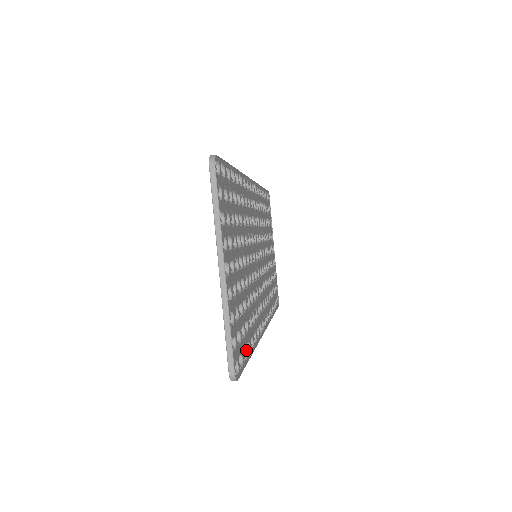
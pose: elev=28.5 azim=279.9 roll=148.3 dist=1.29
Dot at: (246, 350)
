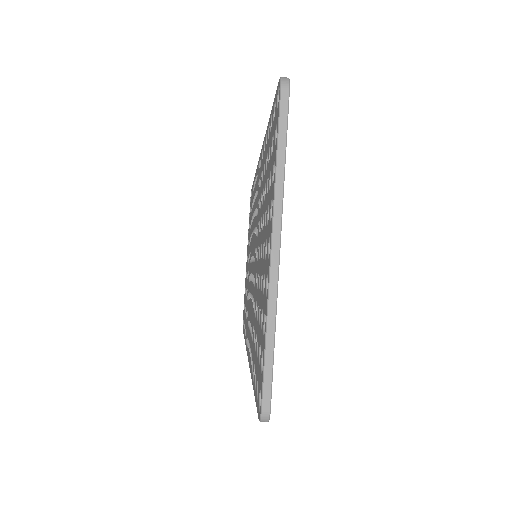
Dot at: occluded
